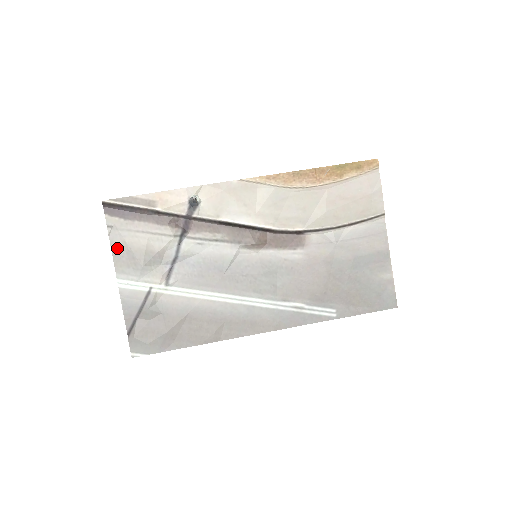
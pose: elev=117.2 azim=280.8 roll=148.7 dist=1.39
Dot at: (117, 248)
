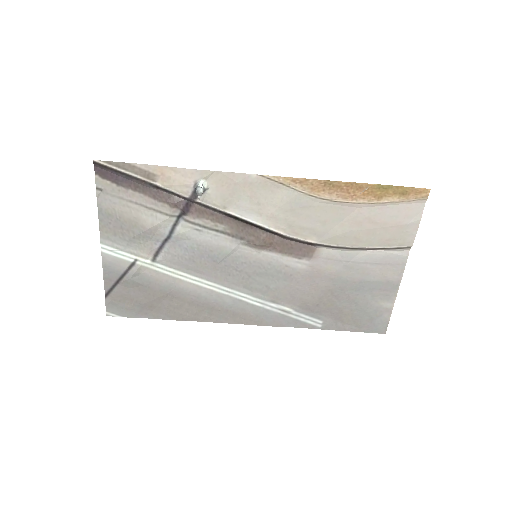
Dot at: (105, 213)
